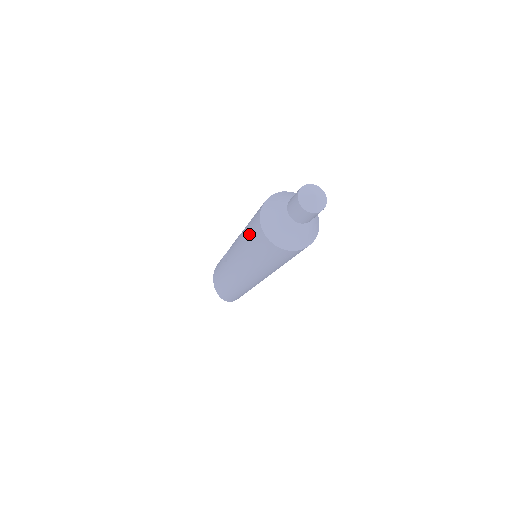
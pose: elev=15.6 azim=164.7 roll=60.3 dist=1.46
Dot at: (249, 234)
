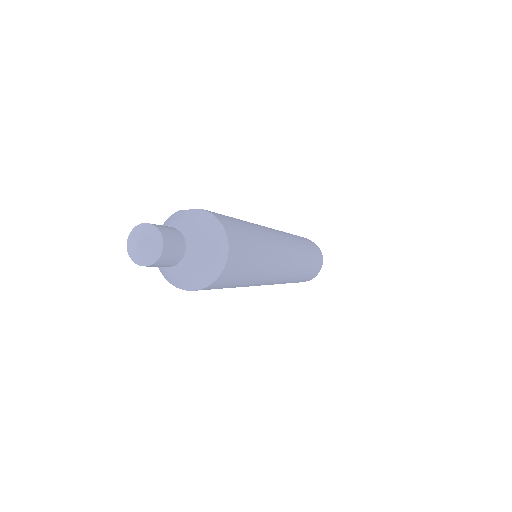
Dot at: occluded
